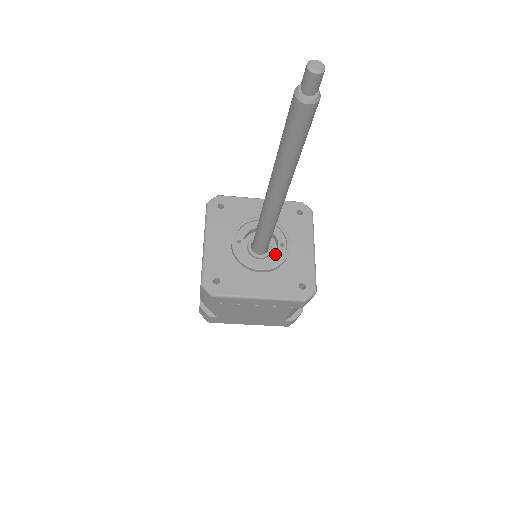
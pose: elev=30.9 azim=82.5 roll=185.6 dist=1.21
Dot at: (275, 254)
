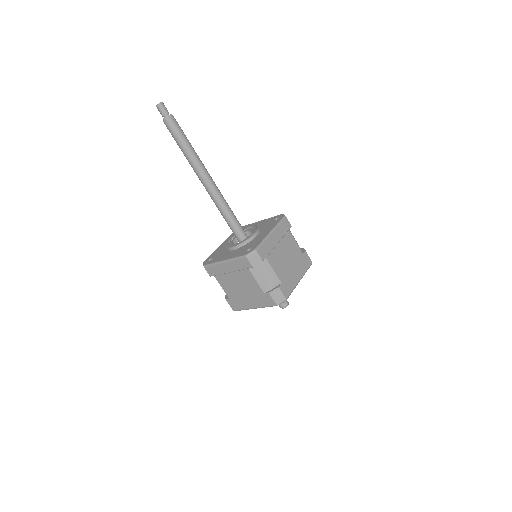
Dot at: (245, 239)
